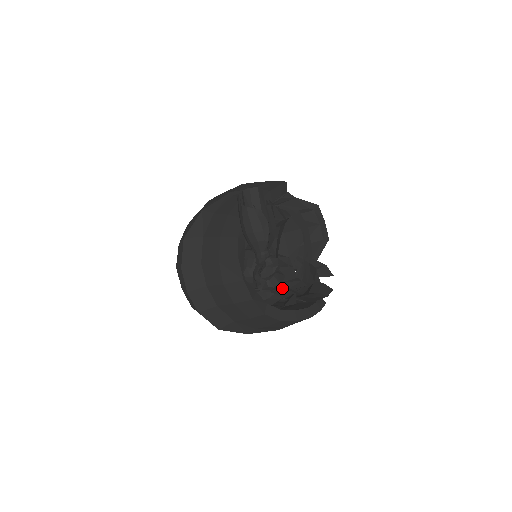
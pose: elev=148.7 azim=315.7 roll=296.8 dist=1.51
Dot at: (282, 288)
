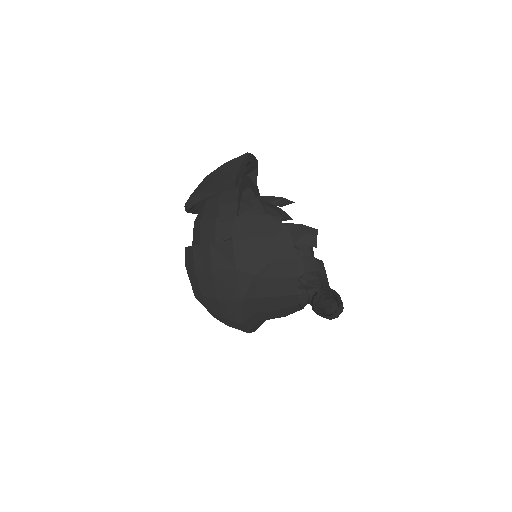
Dot at: occluded
